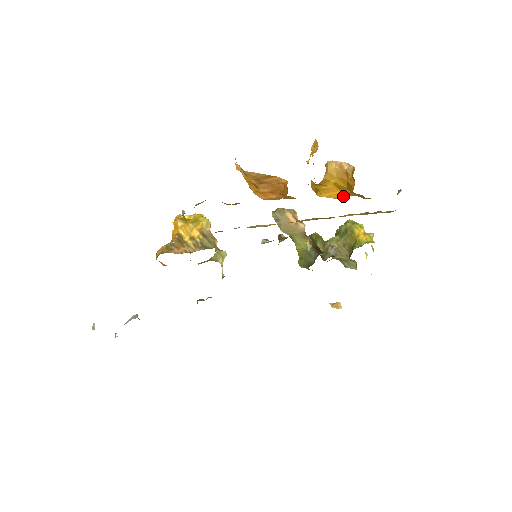
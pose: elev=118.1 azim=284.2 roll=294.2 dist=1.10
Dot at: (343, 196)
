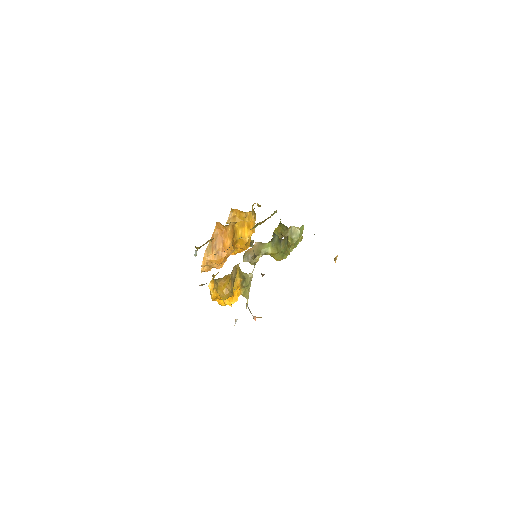
Dot at: (251, 230)
